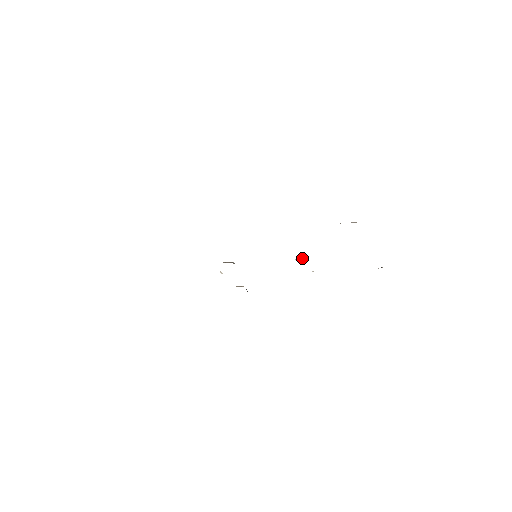
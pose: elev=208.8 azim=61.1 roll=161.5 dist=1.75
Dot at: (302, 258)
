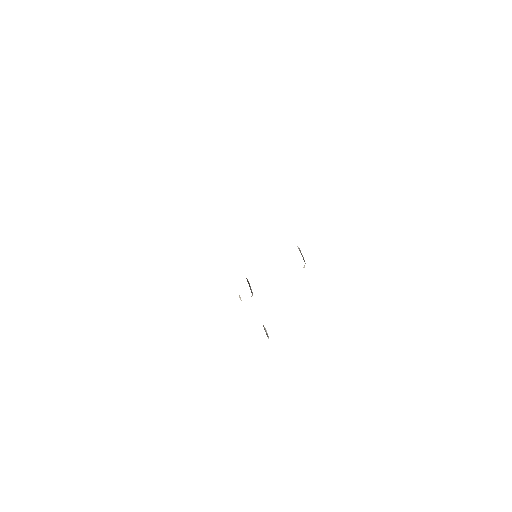
Dot at: occluded
